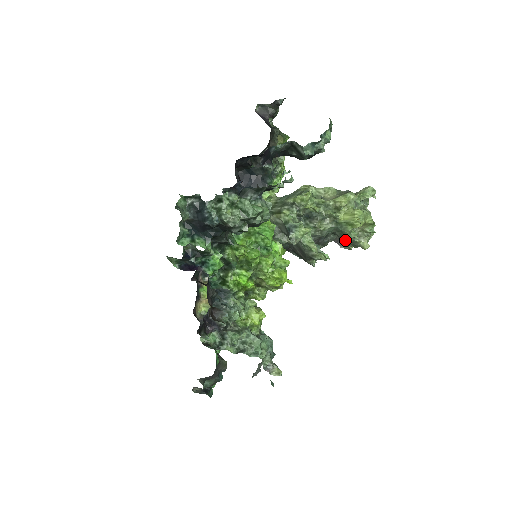
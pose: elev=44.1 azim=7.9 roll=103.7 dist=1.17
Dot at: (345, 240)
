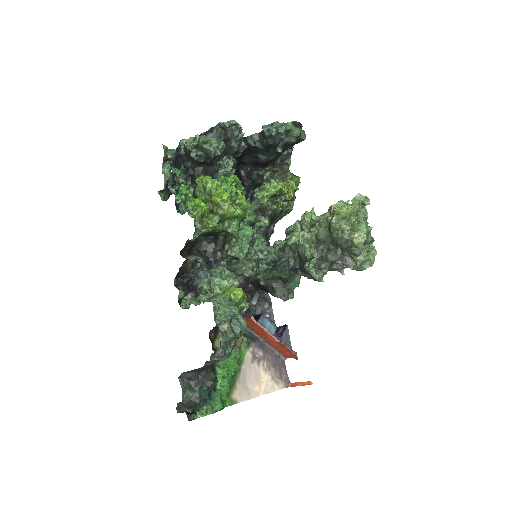
Dot at: (334, 235)
